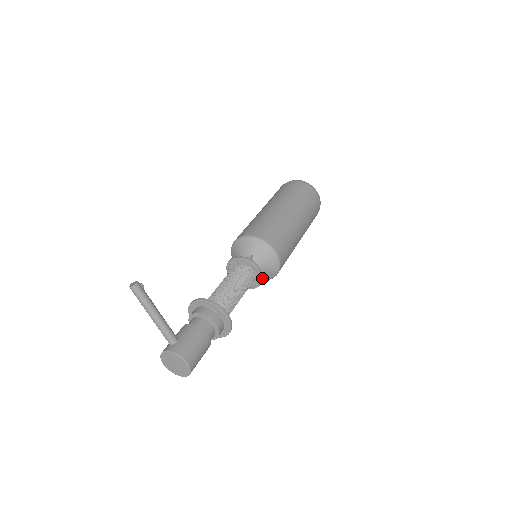
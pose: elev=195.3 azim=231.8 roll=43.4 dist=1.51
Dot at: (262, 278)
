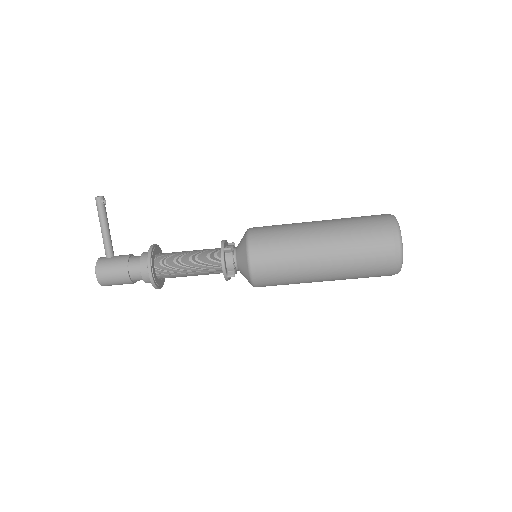
Dot at: (230, 275)
